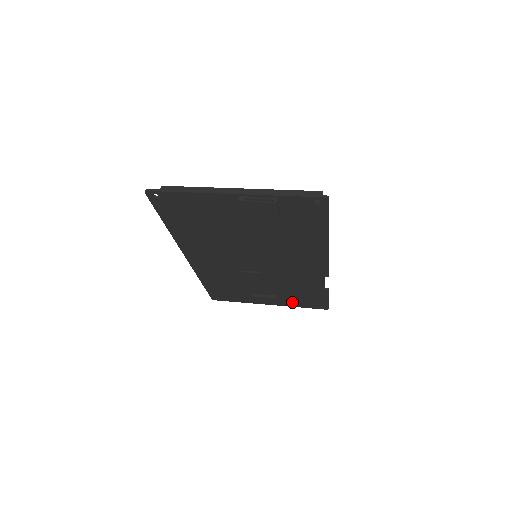
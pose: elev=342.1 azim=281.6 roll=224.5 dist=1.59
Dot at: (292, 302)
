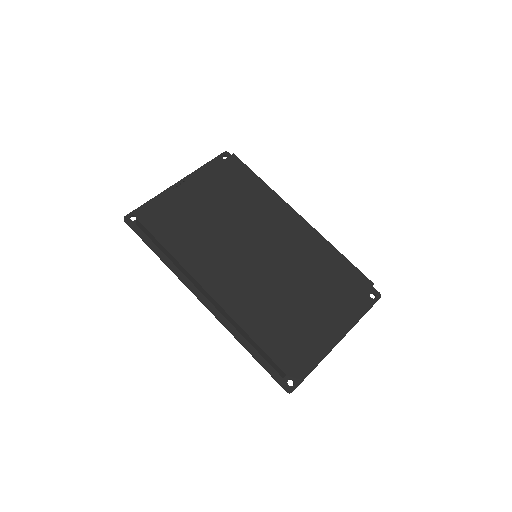
Dot at: occluded
